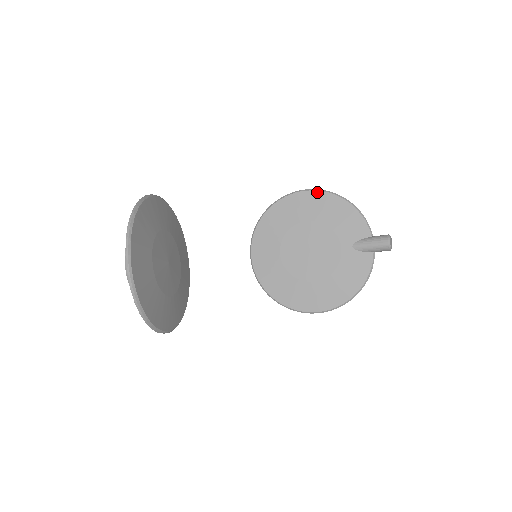
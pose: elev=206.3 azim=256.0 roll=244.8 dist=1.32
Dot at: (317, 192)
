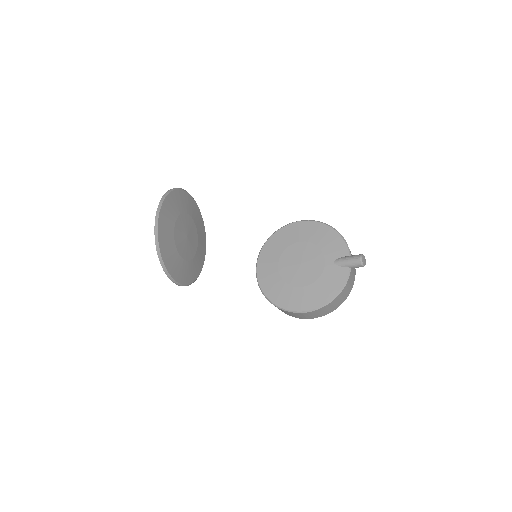
Dot at: (312, 222)
